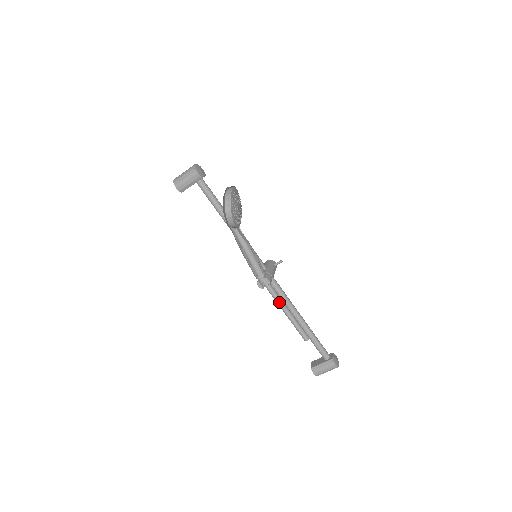
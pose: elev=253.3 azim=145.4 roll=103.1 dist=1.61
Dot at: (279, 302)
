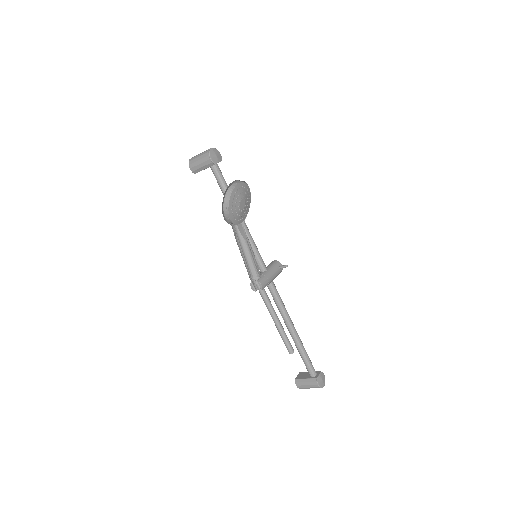
Dot at: (269, 308)
